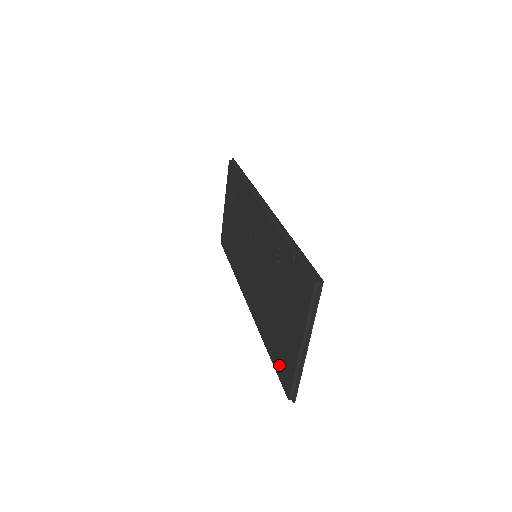
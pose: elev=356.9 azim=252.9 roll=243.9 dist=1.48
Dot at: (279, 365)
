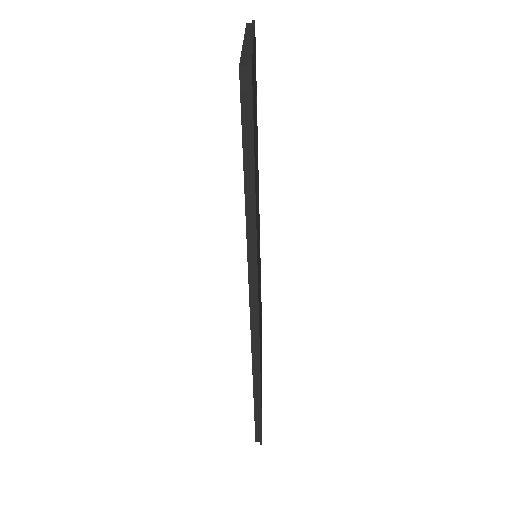
Dot at: occluded
